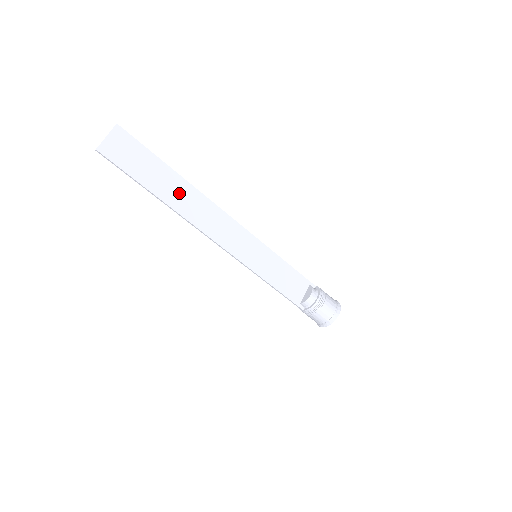
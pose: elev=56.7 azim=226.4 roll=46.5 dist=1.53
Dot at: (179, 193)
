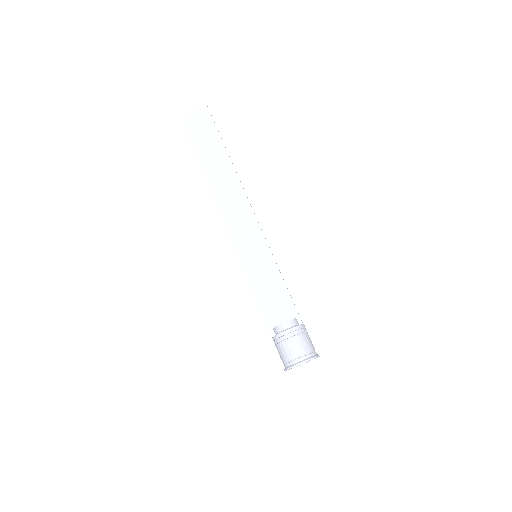
Dot at: (220, 170)
